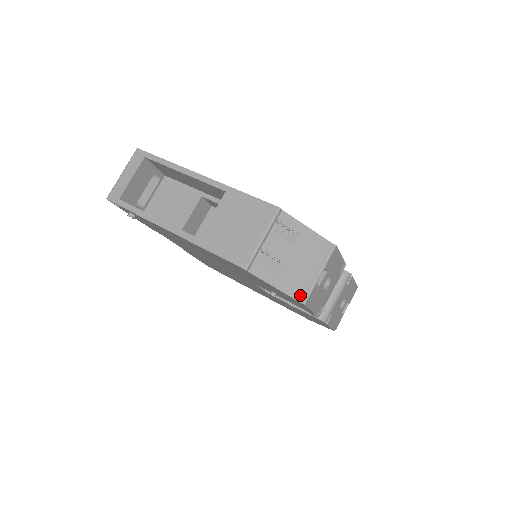
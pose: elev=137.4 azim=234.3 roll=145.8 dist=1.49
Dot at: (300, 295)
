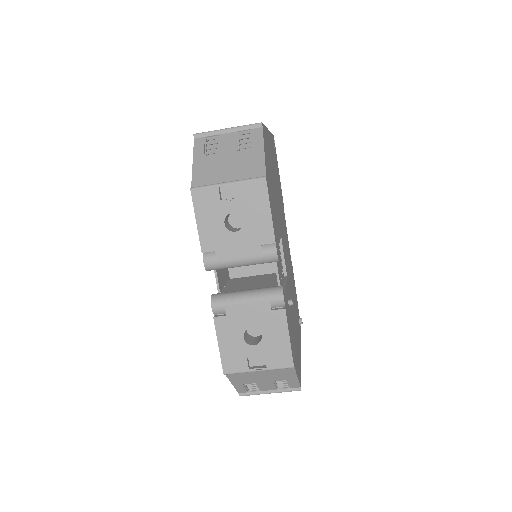
Dot at: (198, 183)
